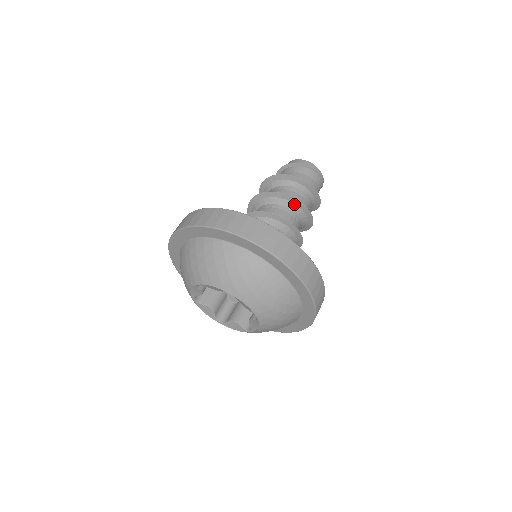
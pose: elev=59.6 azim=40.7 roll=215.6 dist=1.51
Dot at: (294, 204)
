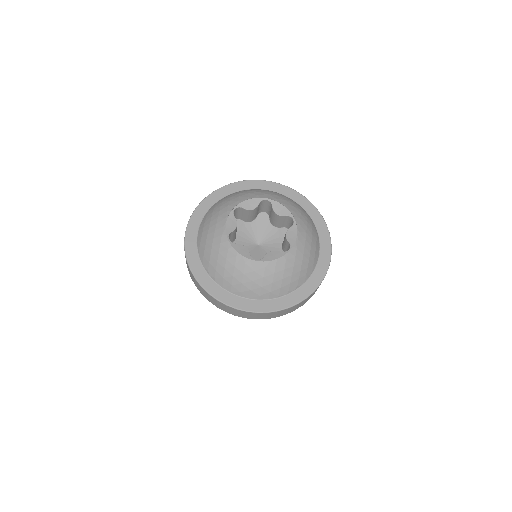
Dot at: occluded
